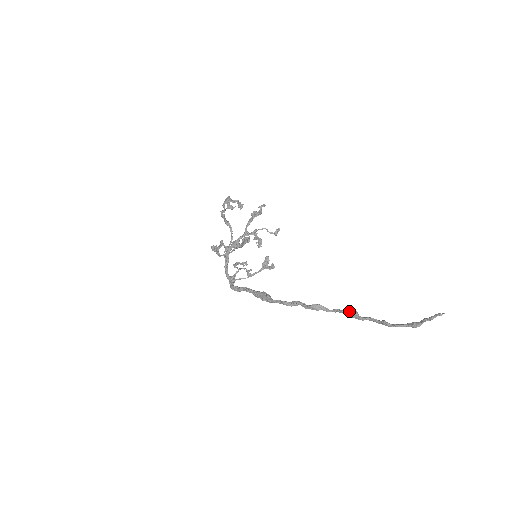
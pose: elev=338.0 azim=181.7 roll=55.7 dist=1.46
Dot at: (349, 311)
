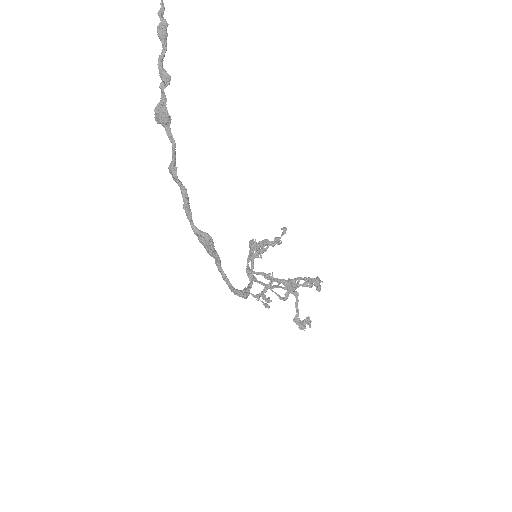
Dot at: (156, 121)
